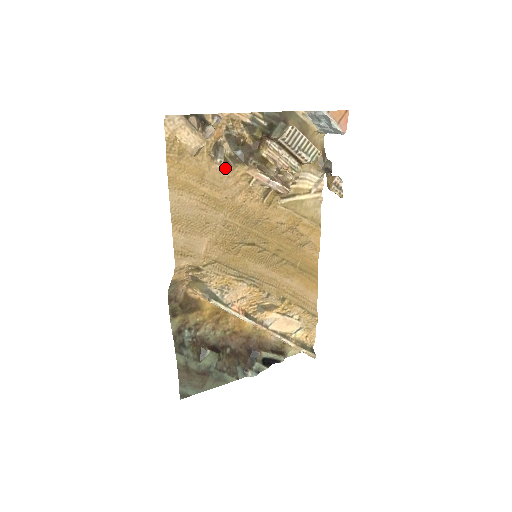
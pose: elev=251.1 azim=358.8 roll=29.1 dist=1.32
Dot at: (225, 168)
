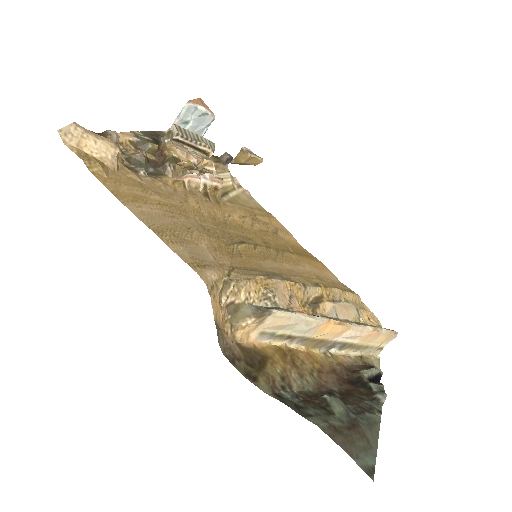
Dot at: (153, 179)
